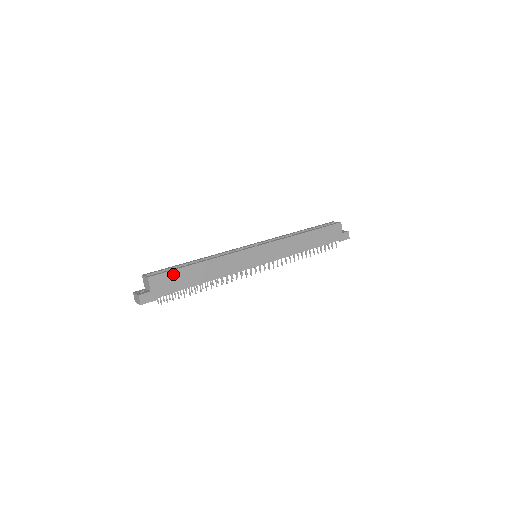
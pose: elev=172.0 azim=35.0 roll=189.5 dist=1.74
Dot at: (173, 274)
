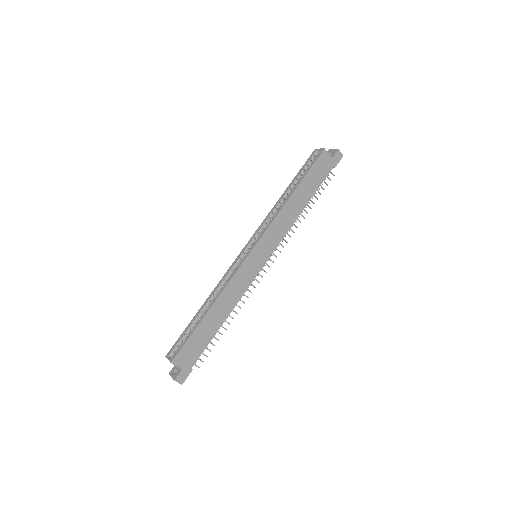
Dot at: (190, 342)
